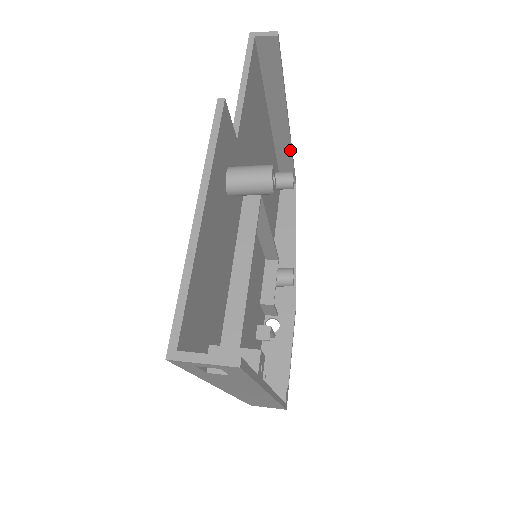
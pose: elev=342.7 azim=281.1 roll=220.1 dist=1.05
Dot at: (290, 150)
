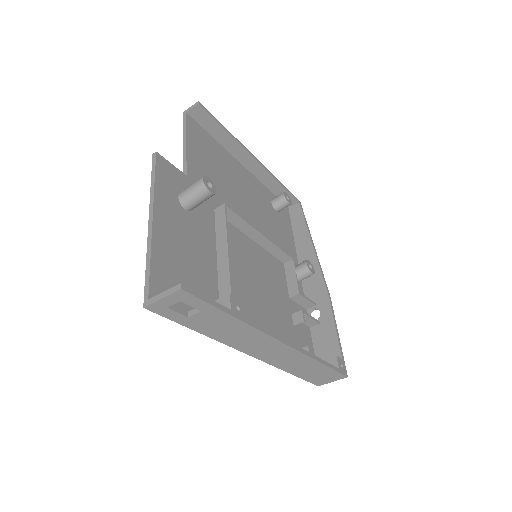
Dot at: (272, 177)
